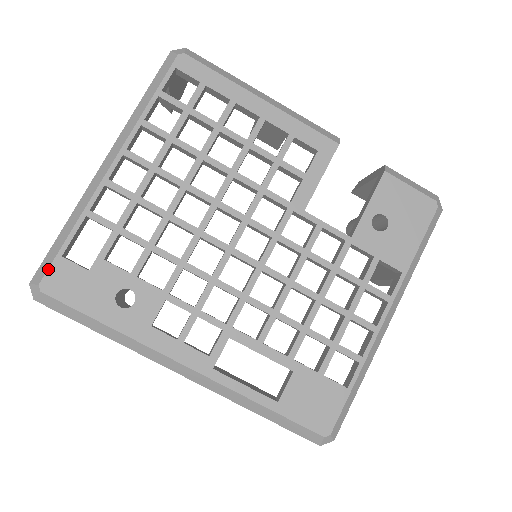
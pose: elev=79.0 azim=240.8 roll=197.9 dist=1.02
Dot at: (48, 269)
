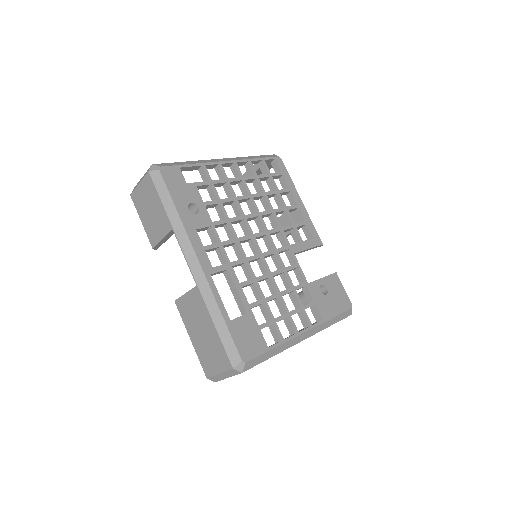
Dot at: (170, 166)
